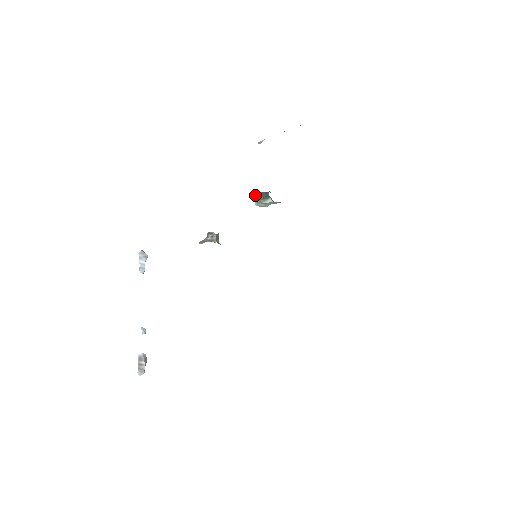
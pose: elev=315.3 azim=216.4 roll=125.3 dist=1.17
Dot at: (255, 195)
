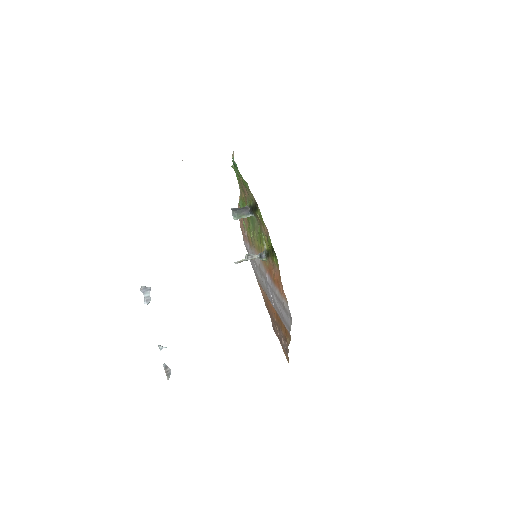
Dot at: (235, 213)
